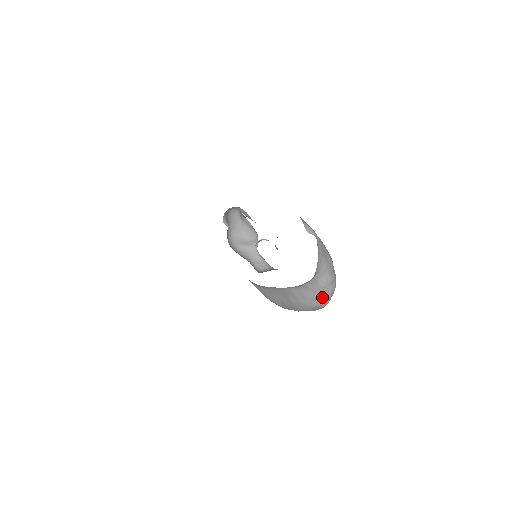
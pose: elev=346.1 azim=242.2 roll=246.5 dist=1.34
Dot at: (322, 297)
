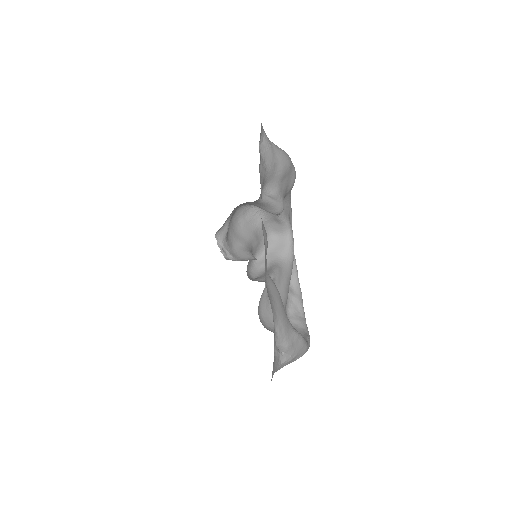
Dot at: occluded
